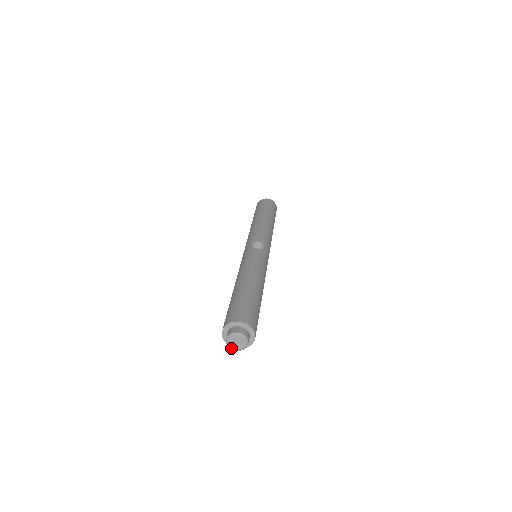
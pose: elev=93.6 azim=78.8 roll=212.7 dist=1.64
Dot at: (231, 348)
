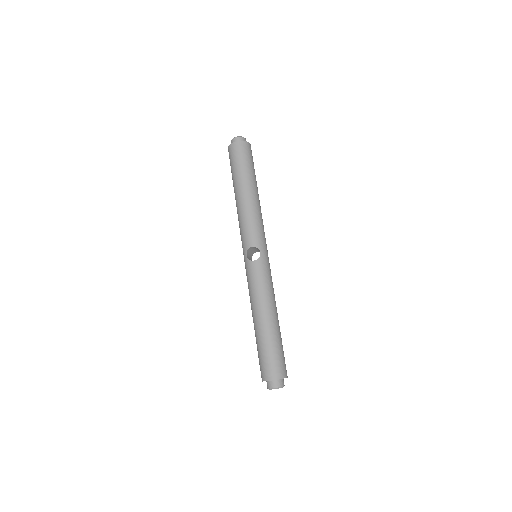
Dot at: occluded
